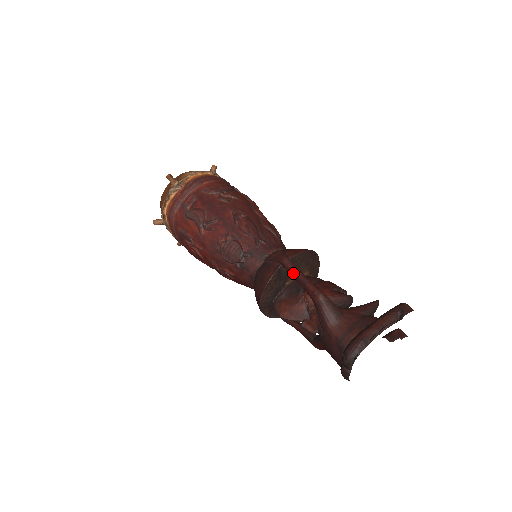
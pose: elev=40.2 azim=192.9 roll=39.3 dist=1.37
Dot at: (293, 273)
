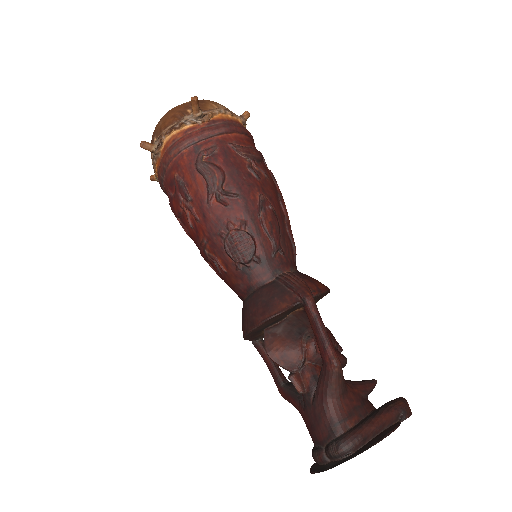
Dot at: (314, 321)
